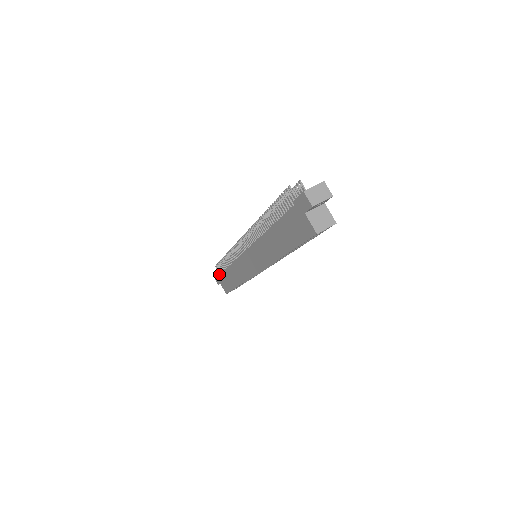
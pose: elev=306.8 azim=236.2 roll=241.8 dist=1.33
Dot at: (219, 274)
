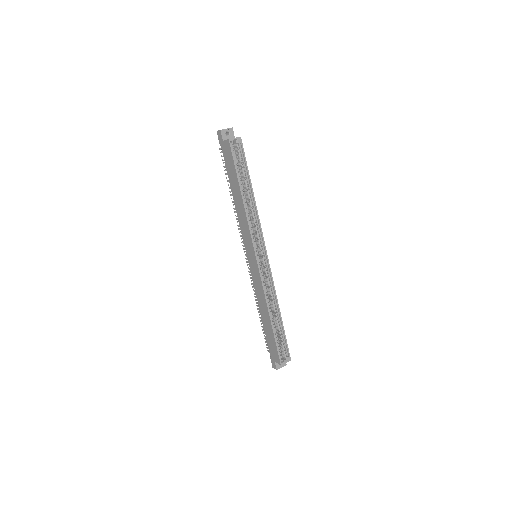
Dot at: occluded
